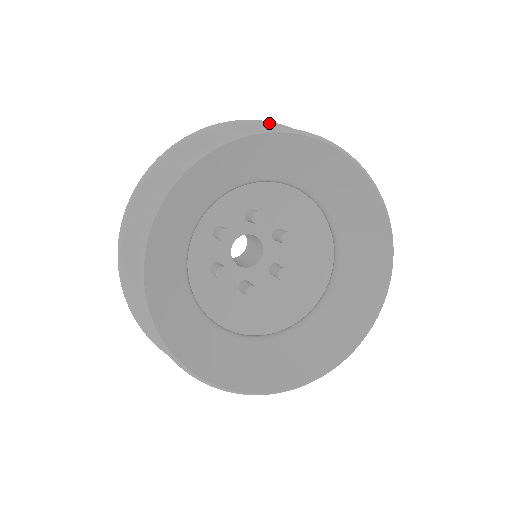
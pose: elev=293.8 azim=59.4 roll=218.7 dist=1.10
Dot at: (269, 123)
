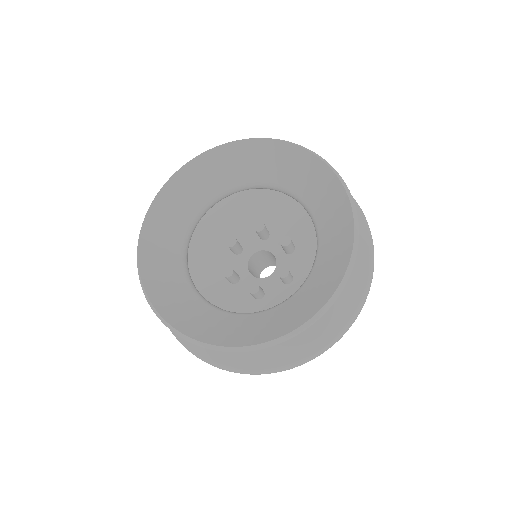
Dot at: occluded
